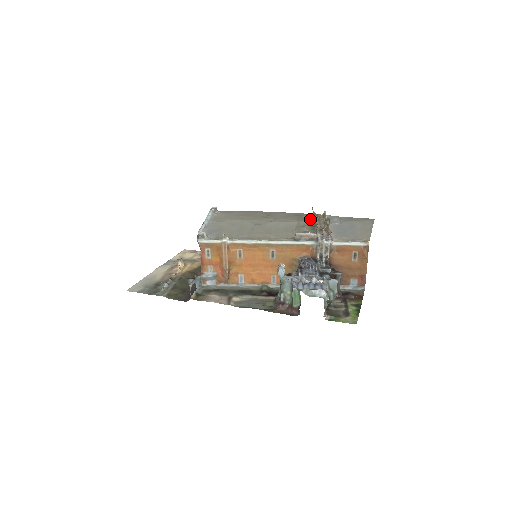
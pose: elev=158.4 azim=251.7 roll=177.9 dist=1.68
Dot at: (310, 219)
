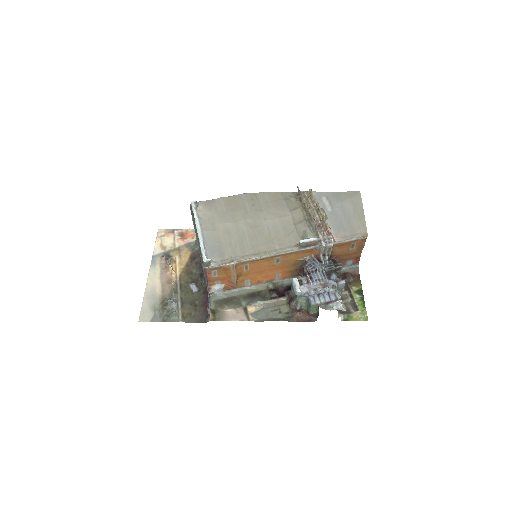
Dot at: (301, 206)
